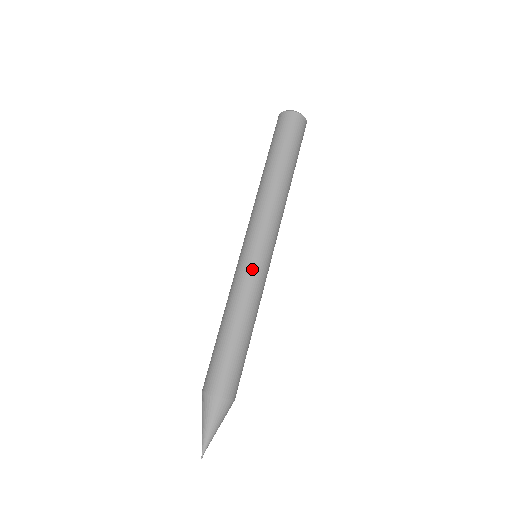
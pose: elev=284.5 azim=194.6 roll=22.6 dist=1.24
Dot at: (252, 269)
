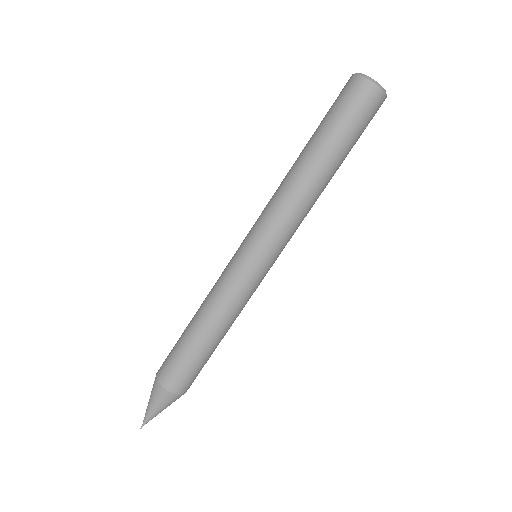
Dot at: (231, 268)
